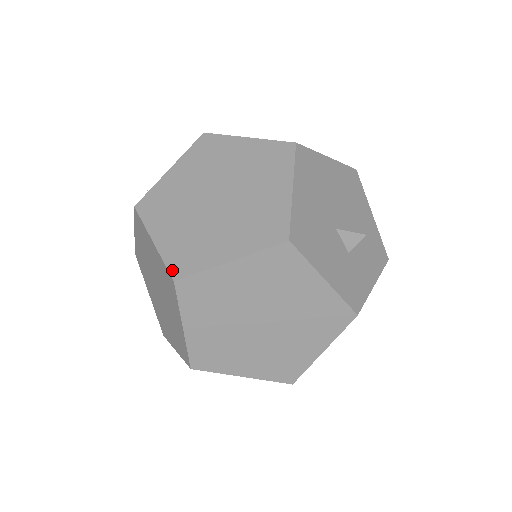
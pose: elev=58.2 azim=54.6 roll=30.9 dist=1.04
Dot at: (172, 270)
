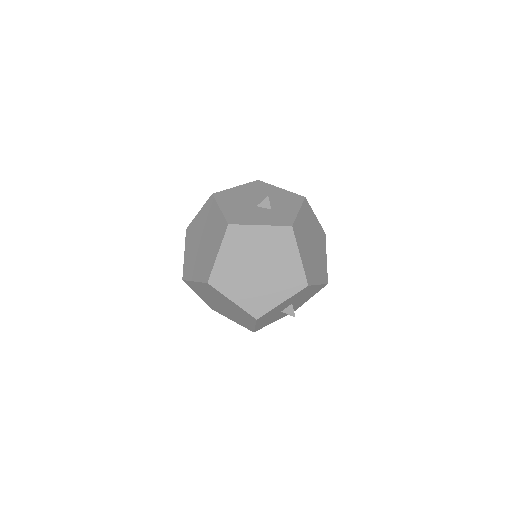
Dot at: (205, 281)
